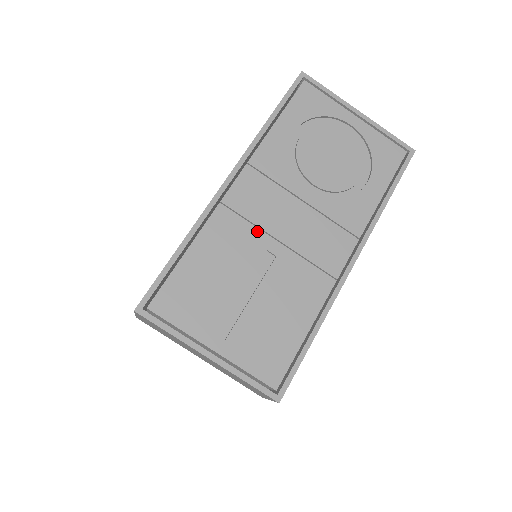
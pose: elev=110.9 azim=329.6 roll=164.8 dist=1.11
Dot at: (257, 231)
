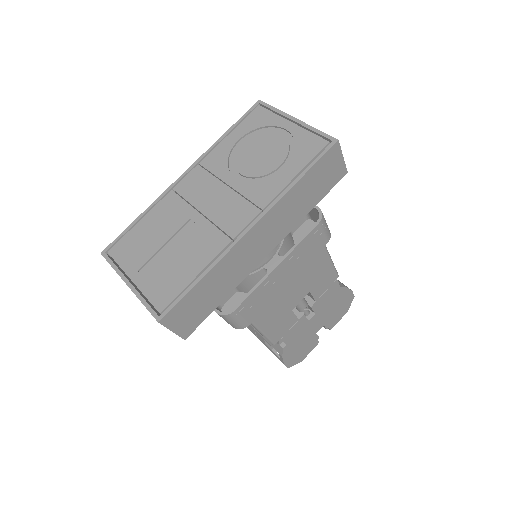
Dot at: (188, 206)
